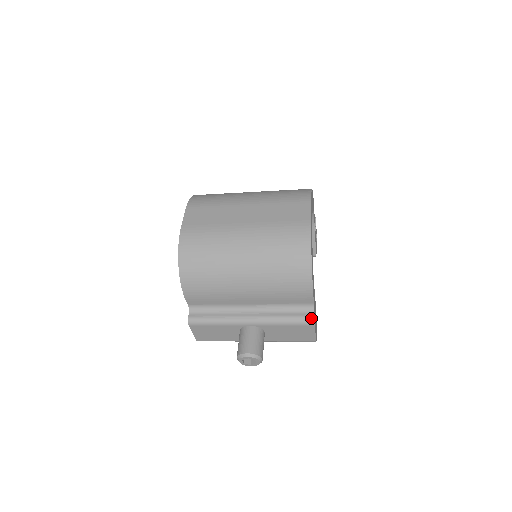
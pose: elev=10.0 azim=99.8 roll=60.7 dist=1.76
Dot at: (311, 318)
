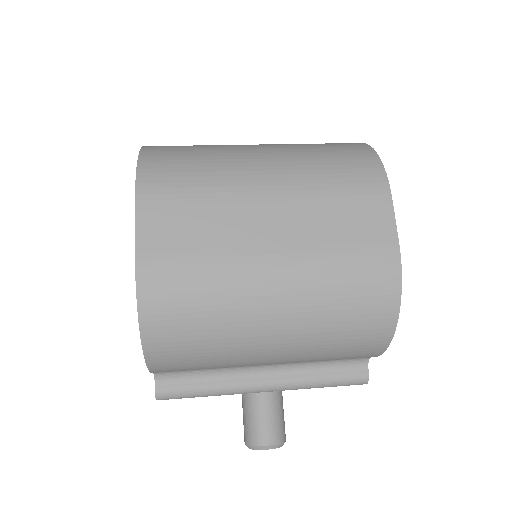
Dot at: (364, 378)
